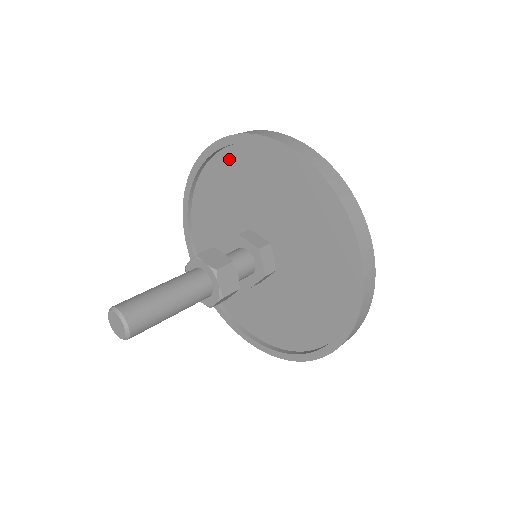
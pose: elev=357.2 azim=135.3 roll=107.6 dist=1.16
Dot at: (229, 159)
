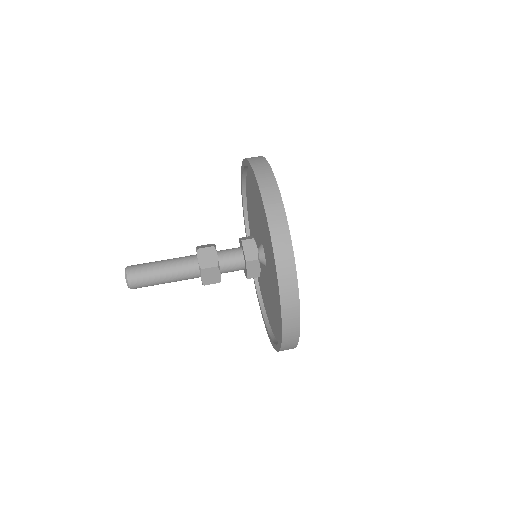
Dot at: occluded
